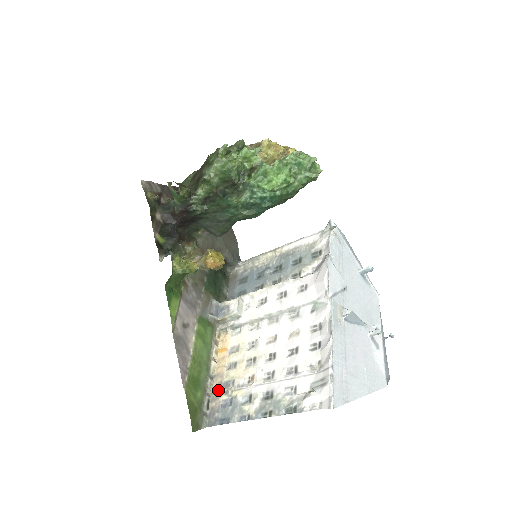
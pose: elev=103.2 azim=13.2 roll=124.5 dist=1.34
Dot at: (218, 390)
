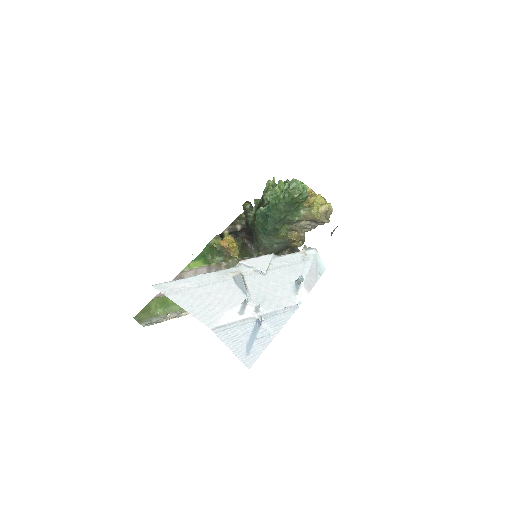
Dot at: (170, 318)
